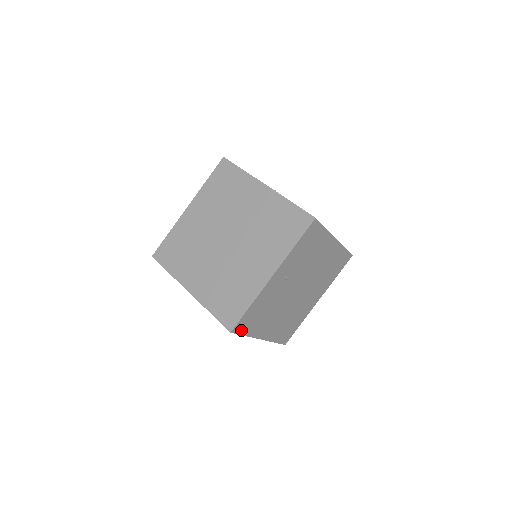
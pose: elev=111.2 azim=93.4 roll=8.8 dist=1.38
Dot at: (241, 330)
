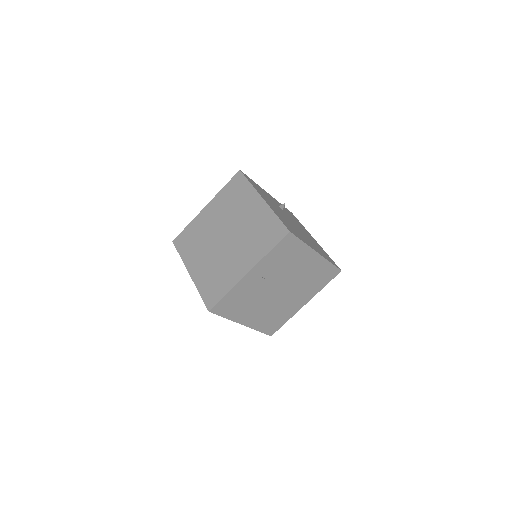
Dot at: (220, 312)
